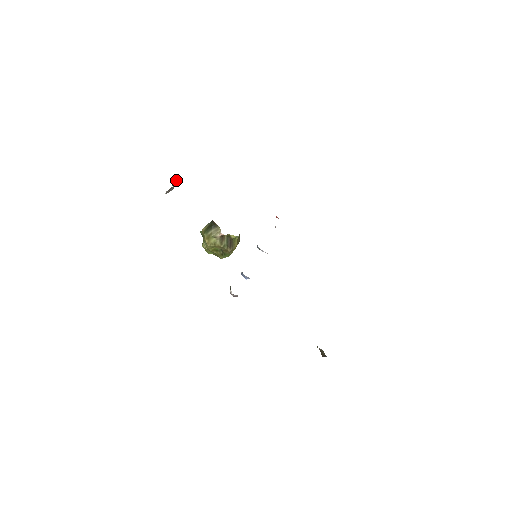
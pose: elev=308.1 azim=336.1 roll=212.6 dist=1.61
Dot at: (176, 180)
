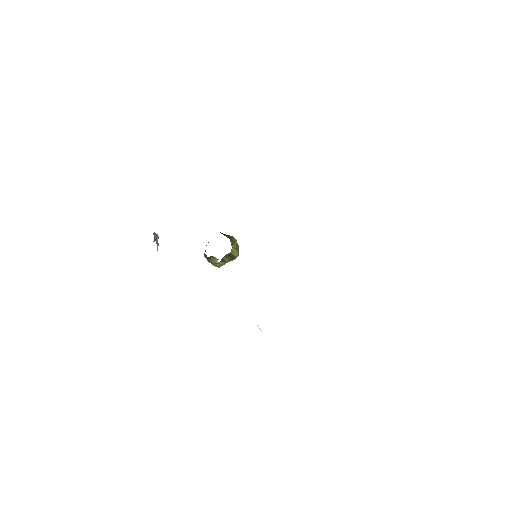
Dot at: occluded
